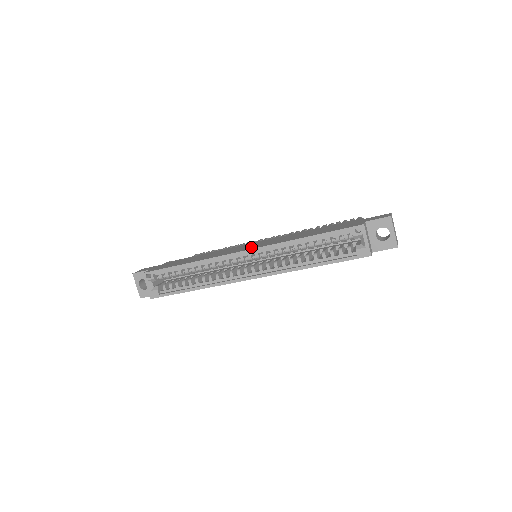
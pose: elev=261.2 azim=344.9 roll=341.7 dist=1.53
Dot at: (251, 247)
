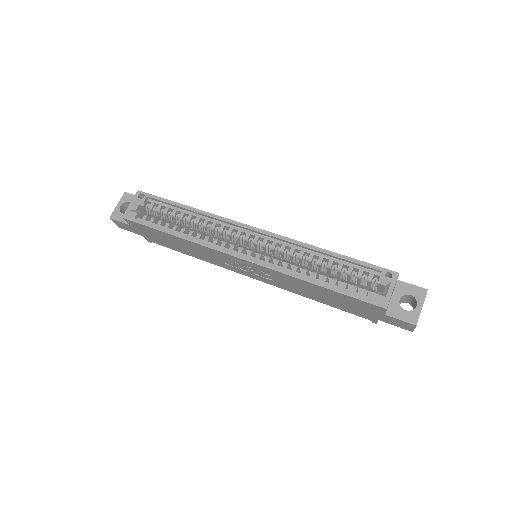
Dot at: occluded
